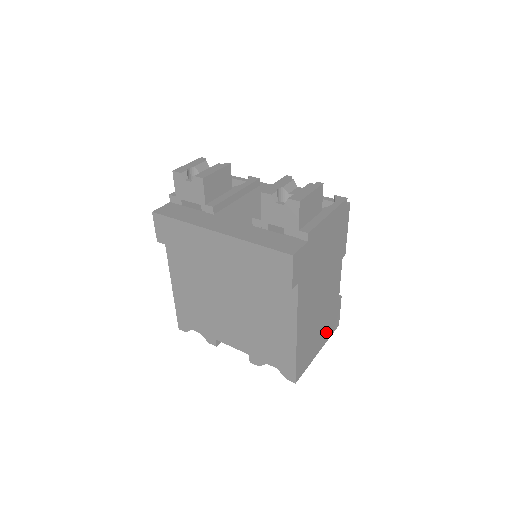
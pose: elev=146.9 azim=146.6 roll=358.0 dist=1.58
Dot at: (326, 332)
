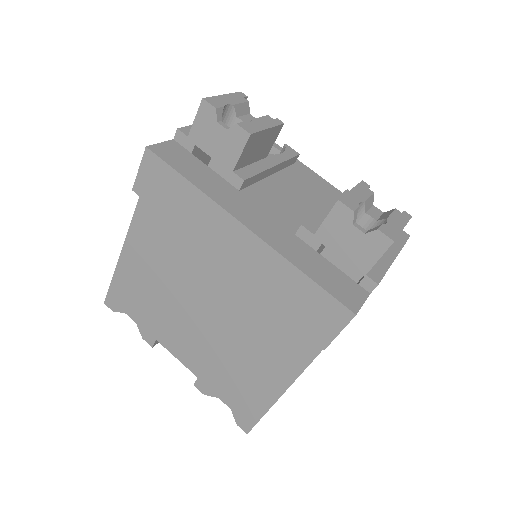
Dot at: occluded
